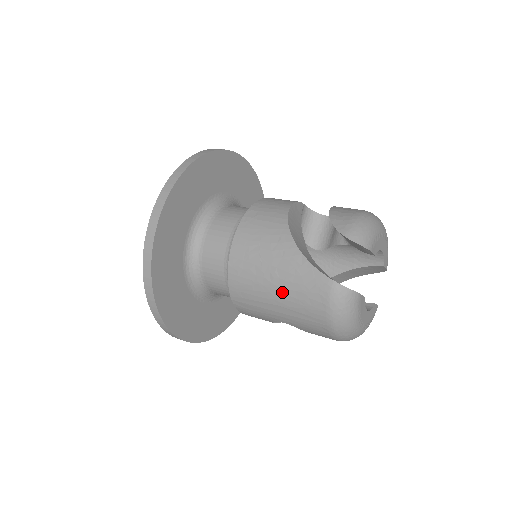
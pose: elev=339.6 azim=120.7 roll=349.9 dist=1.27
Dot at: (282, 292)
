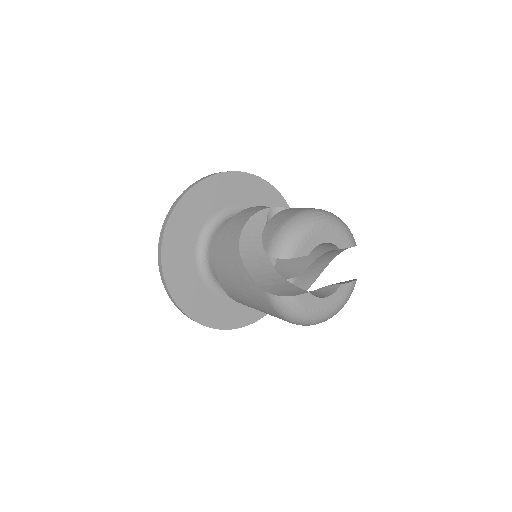
Dot at: (250, 300)
